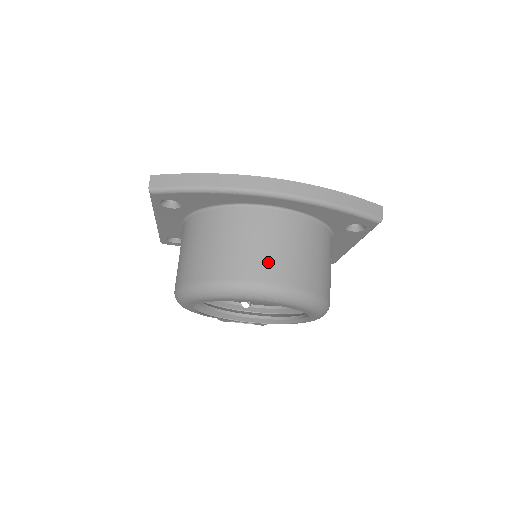
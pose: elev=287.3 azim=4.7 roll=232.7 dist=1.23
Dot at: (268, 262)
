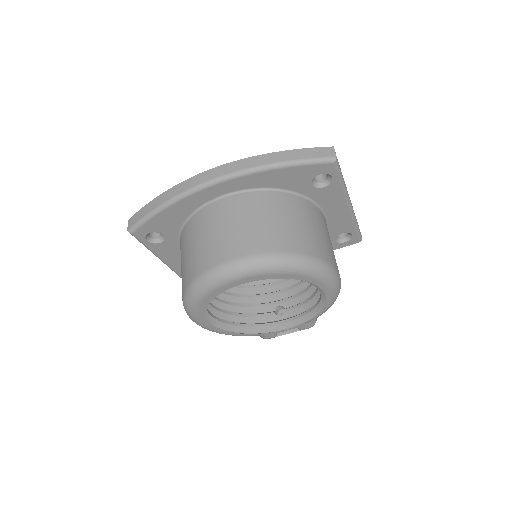
Dot at: (232, 241)
